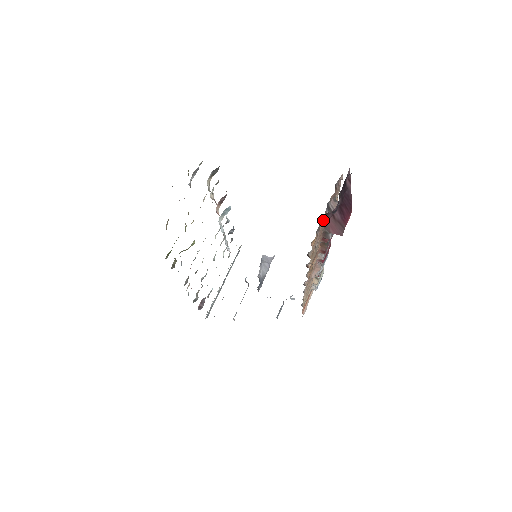
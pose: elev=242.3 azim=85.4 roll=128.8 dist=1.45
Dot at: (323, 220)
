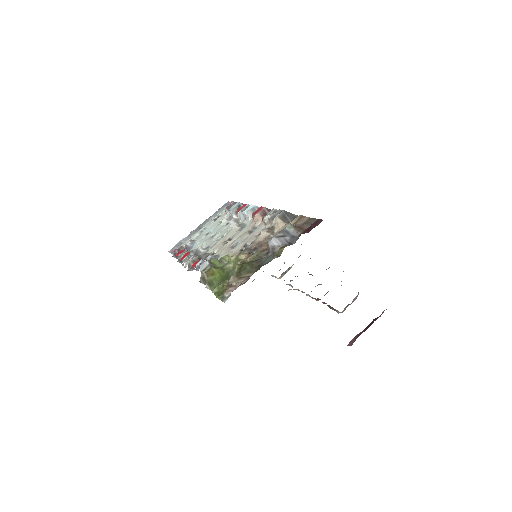
Dot at: occluded
